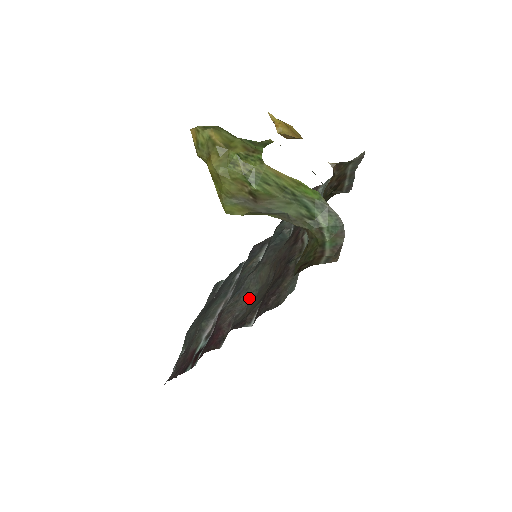
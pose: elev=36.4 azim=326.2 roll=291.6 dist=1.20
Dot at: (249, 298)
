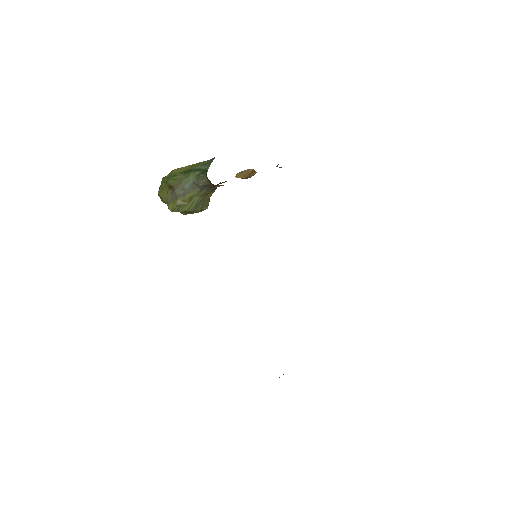
Dot at: occluded
